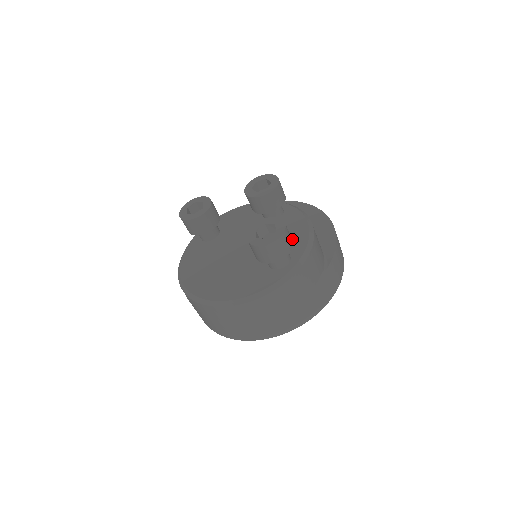
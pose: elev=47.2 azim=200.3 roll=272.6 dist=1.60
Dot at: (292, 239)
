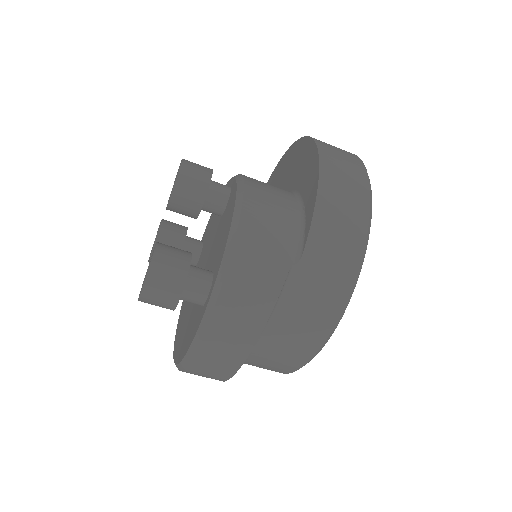
Dot at: (220, 245)
